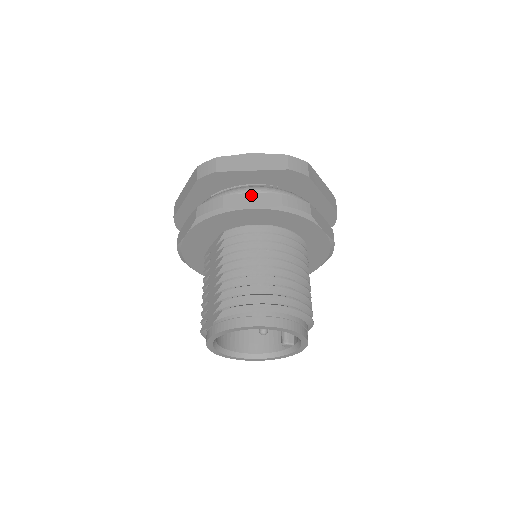
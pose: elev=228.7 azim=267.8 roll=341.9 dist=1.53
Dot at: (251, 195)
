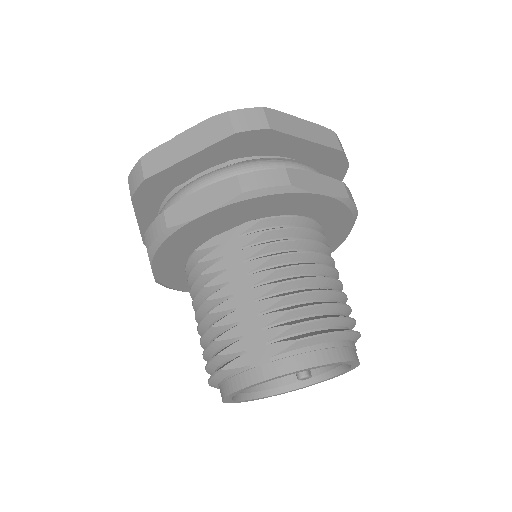
Dot at: (315, 175)
